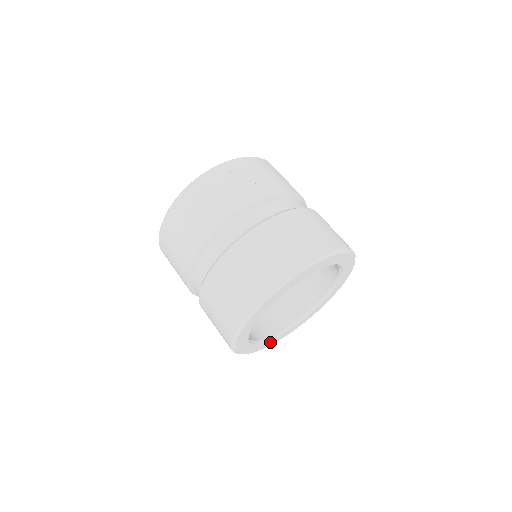
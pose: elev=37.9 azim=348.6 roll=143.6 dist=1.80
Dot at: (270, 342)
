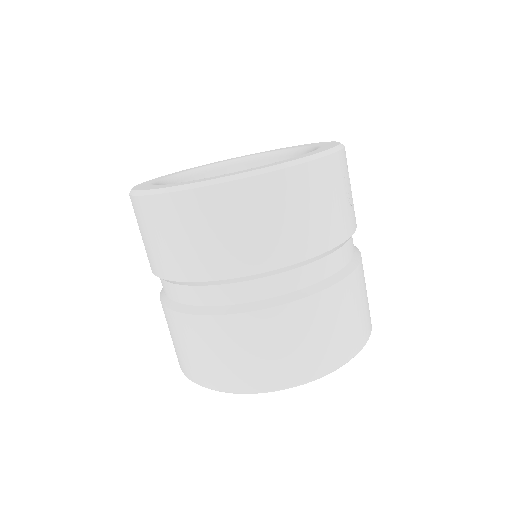
Dot at: occluded
